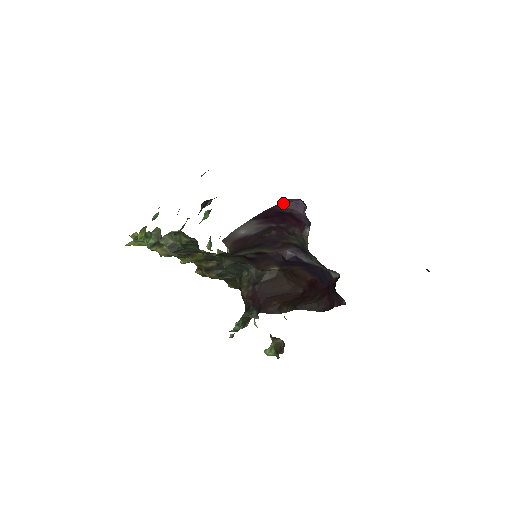
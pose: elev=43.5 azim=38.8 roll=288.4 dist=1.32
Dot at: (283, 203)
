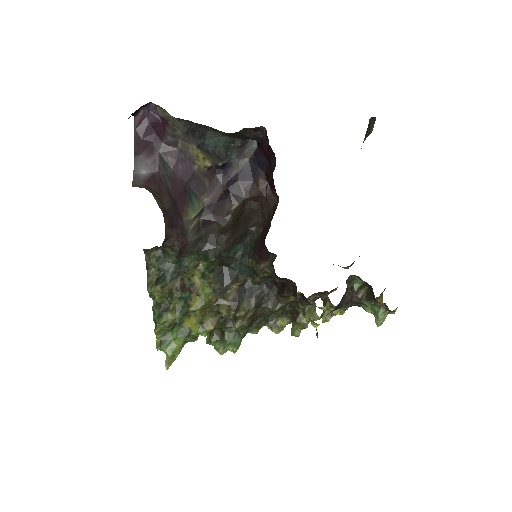
Dot at: (137, 124)
